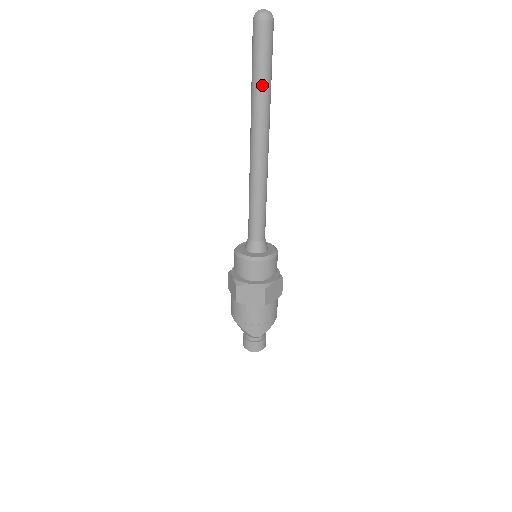
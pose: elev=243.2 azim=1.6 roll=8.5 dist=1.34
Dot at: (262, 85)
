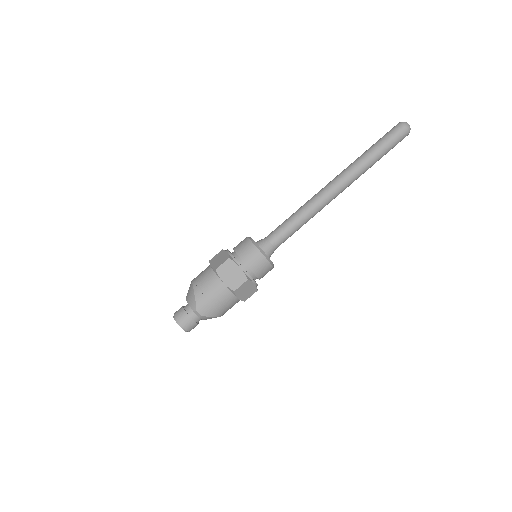
Dot at: (373, 157)
